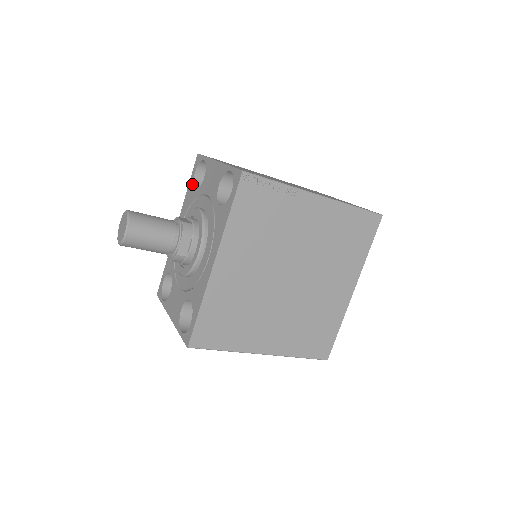
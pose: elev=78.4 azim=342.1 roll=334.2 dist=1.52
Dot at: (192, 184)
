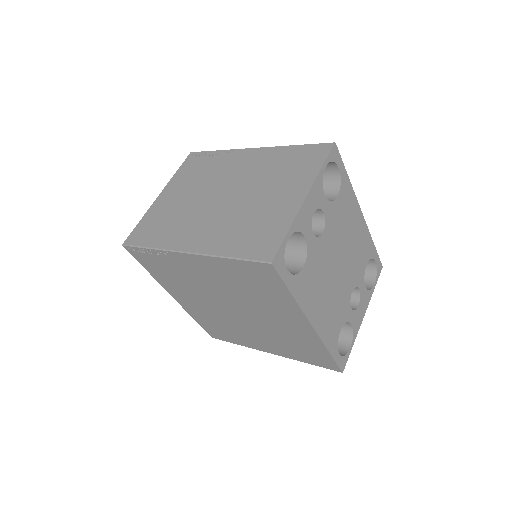
Dot at: occluded
